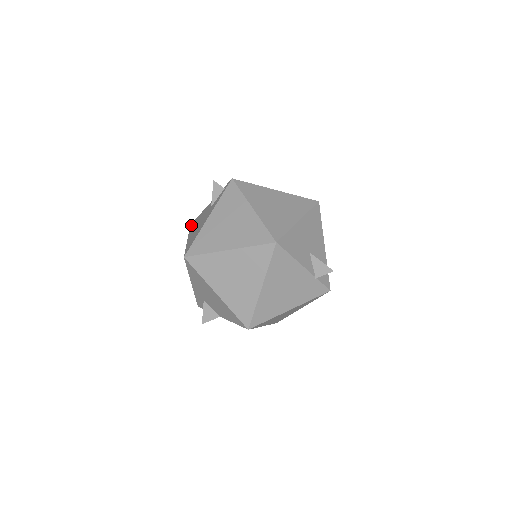
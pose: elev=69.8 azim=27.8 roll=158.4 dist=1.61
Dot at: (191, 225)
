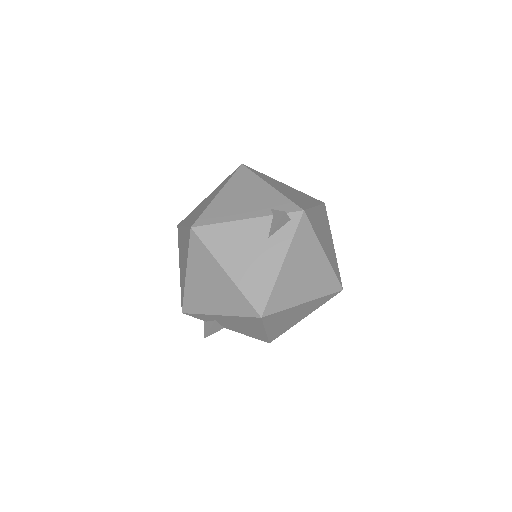
Dot at: (201, 233)
